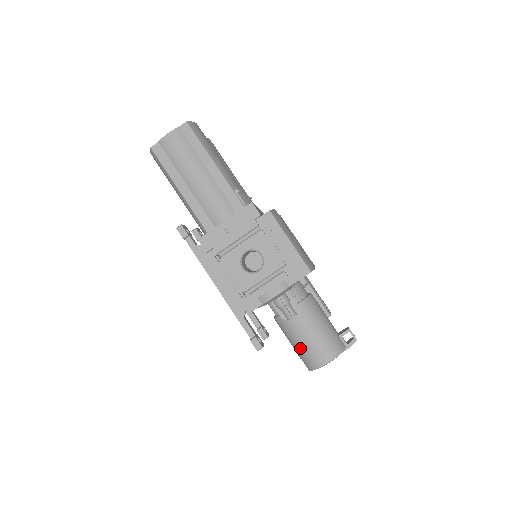
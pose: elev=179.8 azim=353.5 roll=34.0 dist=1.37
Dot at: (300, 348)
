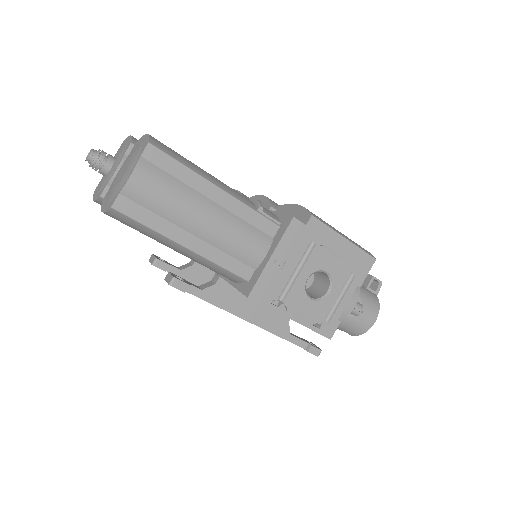
Dot at: (344, 324)
